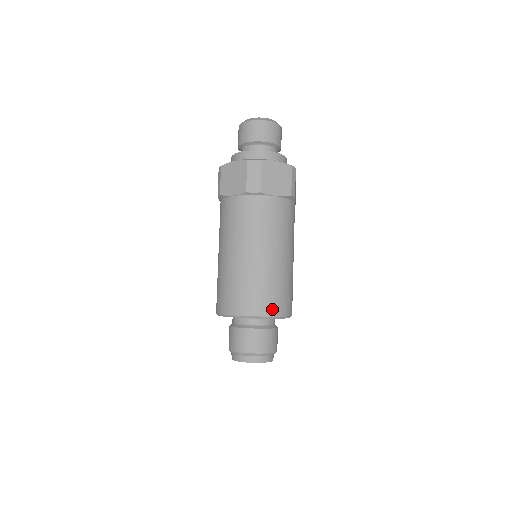
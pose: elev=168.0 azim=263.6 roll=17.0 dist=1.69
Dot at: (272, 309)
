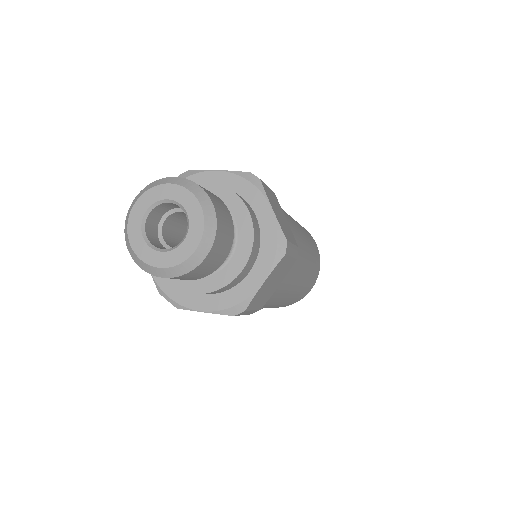
Dot at: occluded
